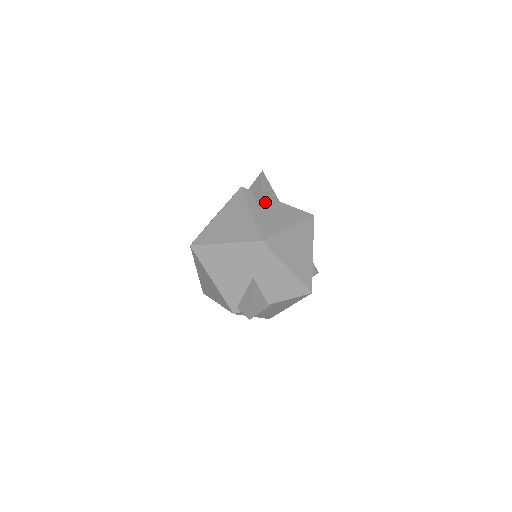
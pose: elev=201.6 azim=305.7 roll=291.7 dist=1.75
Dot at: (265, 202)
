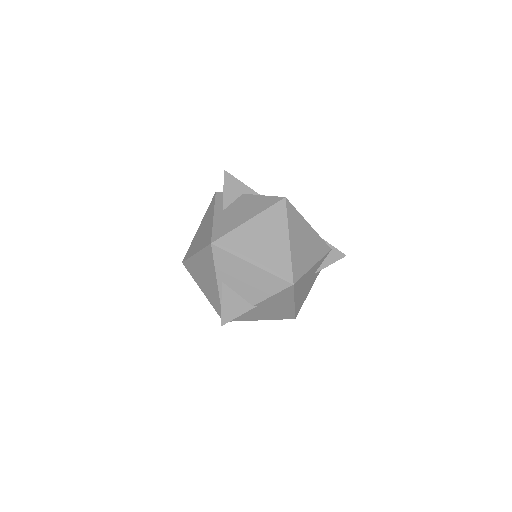
Dot at: (233, 200)
